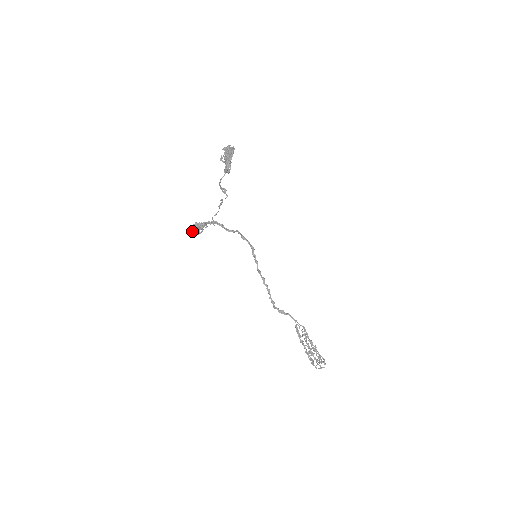
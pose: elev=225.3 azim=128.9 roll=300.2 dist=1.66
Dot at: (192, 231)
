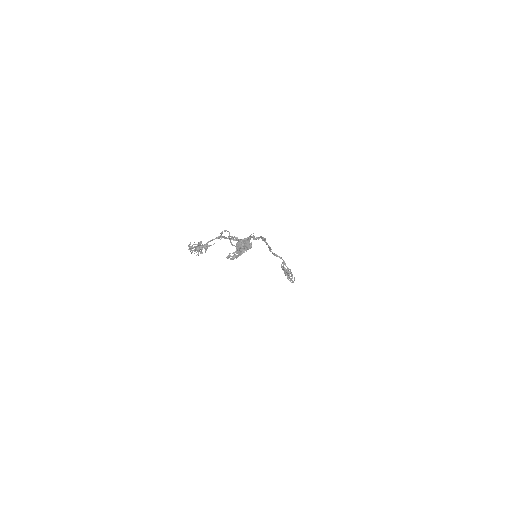
Dot at: (191, 247)
